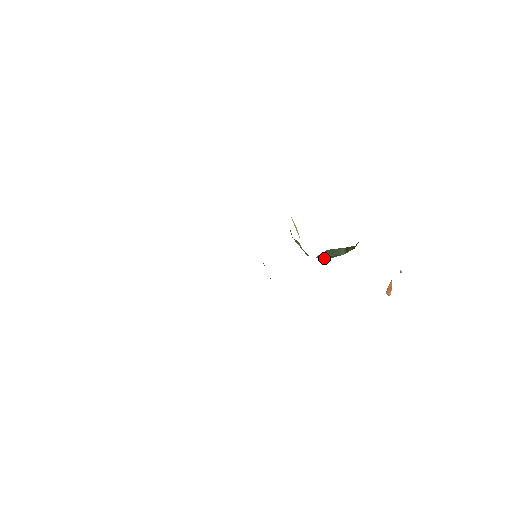
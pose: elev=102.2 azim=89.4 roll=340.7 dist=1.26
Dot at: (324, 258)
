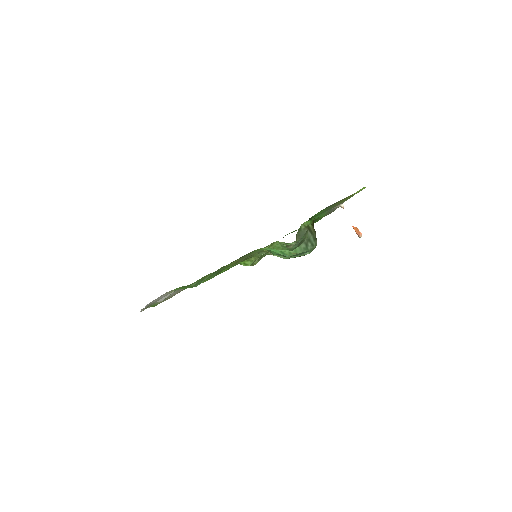
Dot at: (305, 250)
